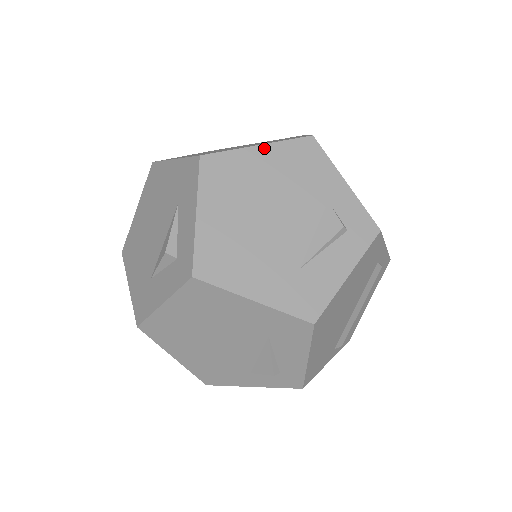
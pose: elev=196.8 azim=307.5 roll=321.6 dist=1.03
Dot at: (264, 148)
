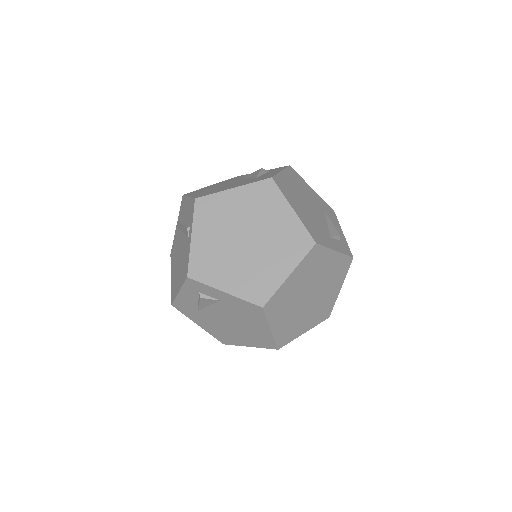
Dot at: occluded
